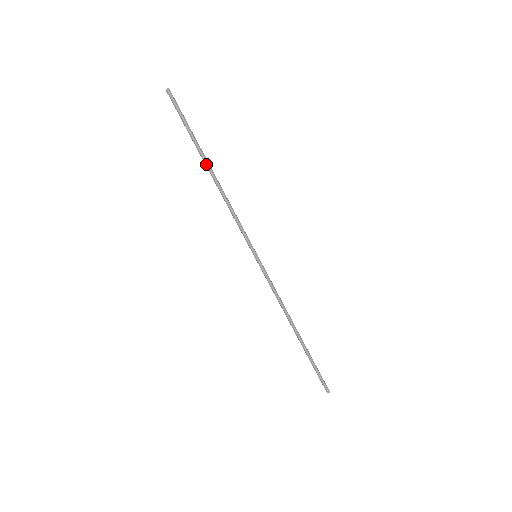
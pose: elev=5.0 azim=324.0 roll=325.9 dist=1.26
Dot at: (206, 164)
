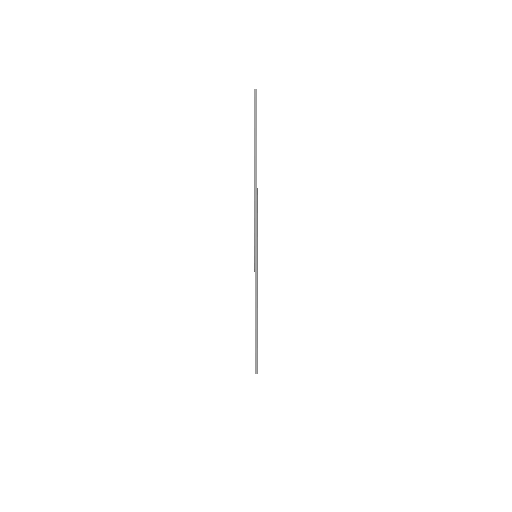
Dot at: (256, 168)
